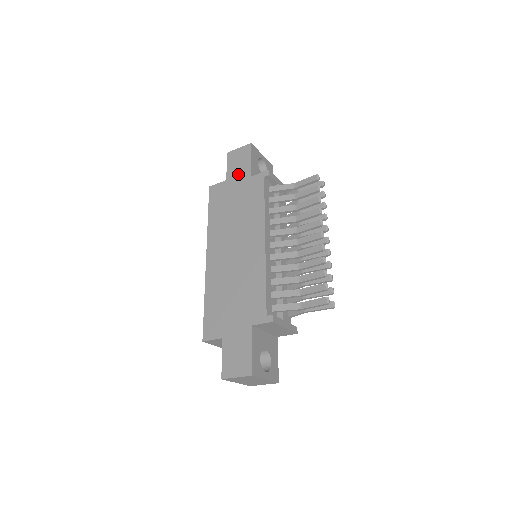
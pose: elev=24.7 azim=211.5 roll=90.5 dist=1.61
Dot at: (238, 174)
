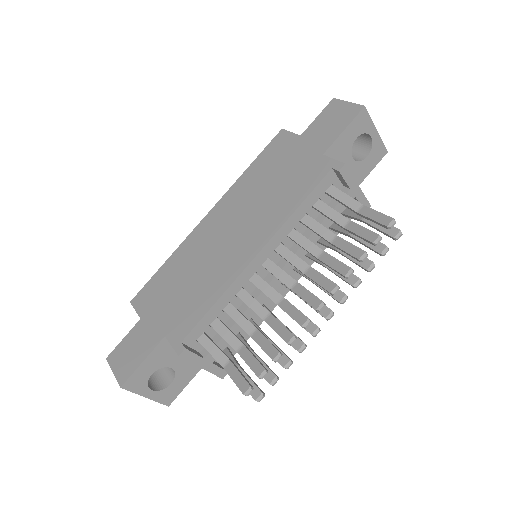
Dot at: (316, 138)
